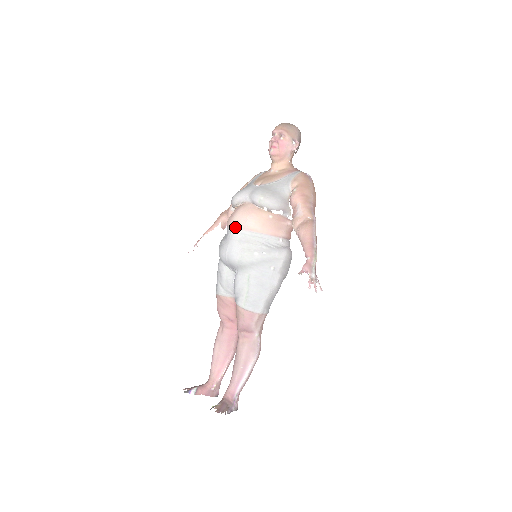
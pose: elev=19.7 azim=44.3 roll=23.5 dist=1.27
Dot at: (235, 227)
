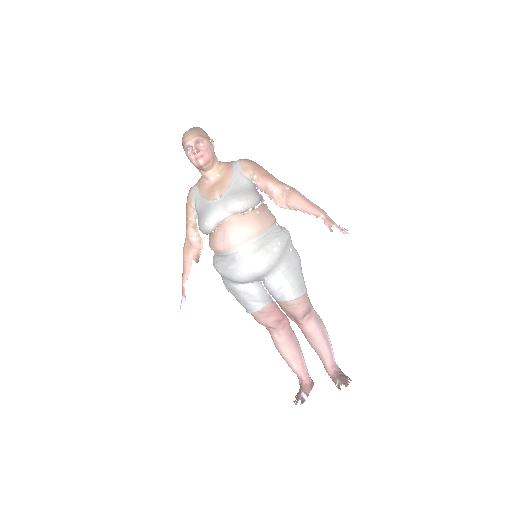
Dot at: (240, 244)
